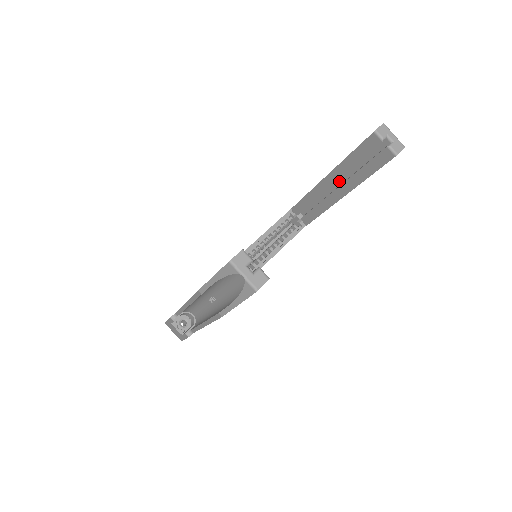
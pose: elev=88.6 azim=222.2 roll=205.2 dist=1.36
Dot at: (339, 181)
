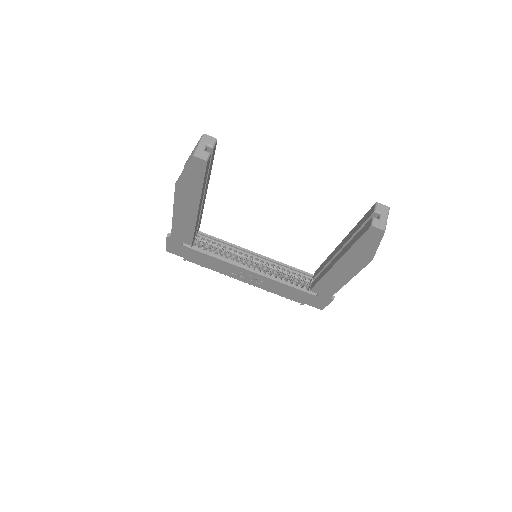
Dot at: occluded
